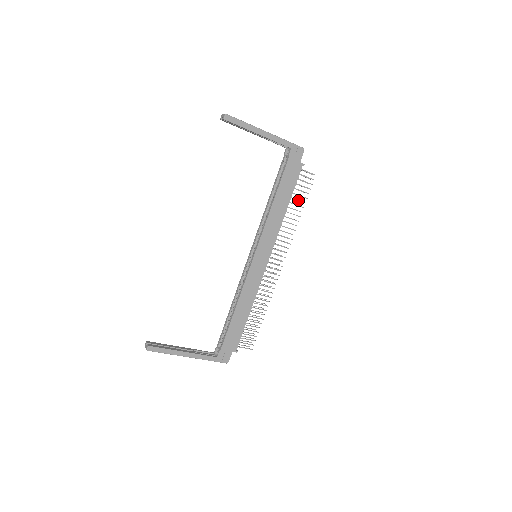
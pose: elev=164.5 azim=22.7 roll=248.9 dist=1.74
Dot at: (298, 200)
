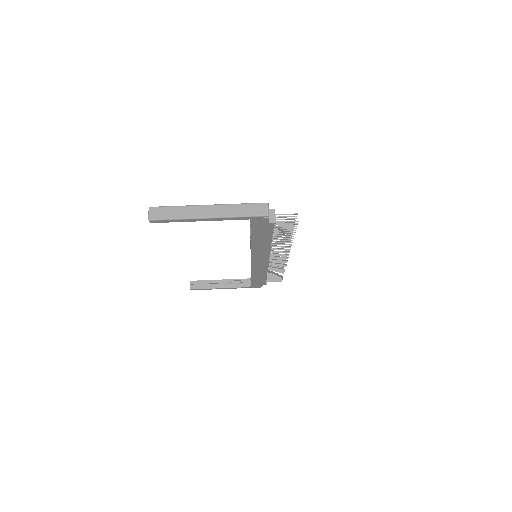
Dot at: (283, 235)
